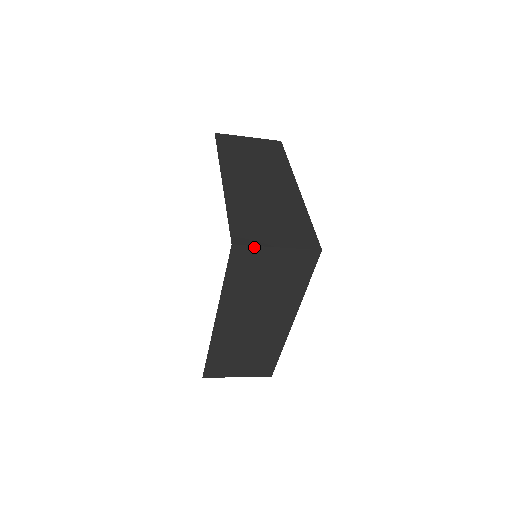
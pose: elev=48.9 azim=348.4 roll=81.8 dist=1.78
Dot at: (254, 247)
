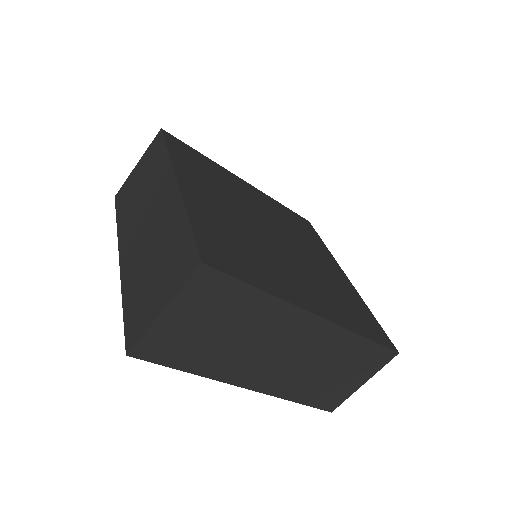
Dot at: (145, 335)
